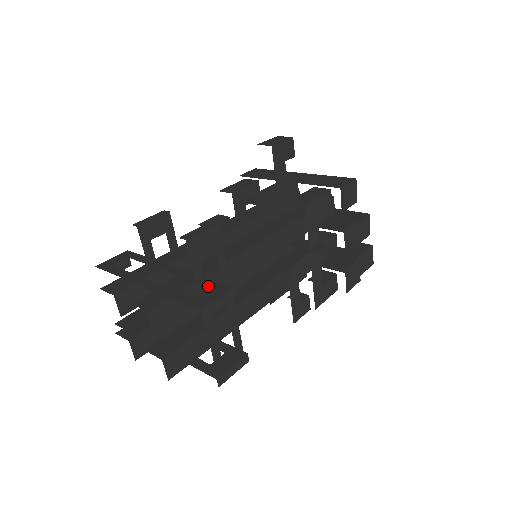
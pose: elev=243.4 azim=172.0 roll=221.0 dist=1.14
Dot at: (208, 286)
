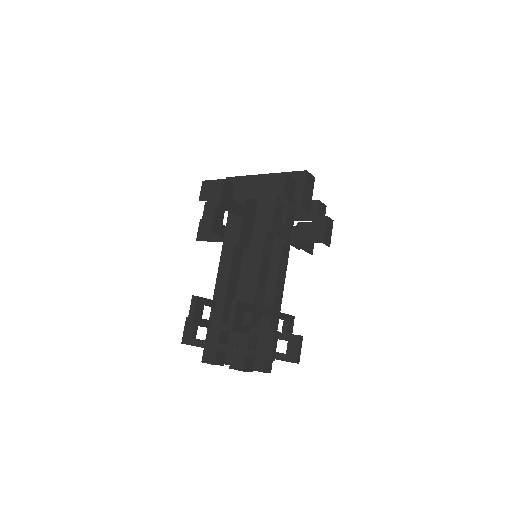
Dot at: (255, 324)
